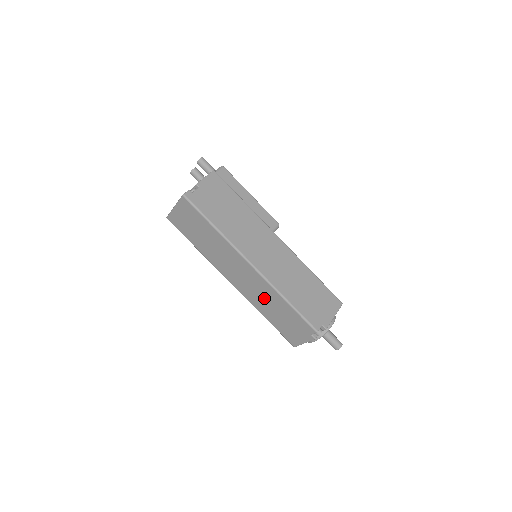
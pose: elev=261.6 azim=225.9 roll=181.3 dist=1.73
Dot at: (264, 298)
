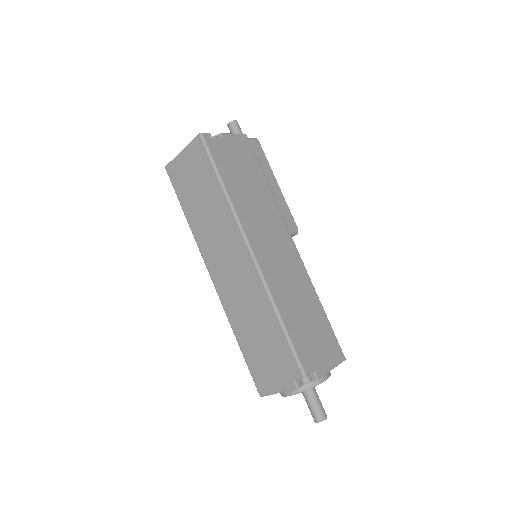
Dot at: (248, 307)
